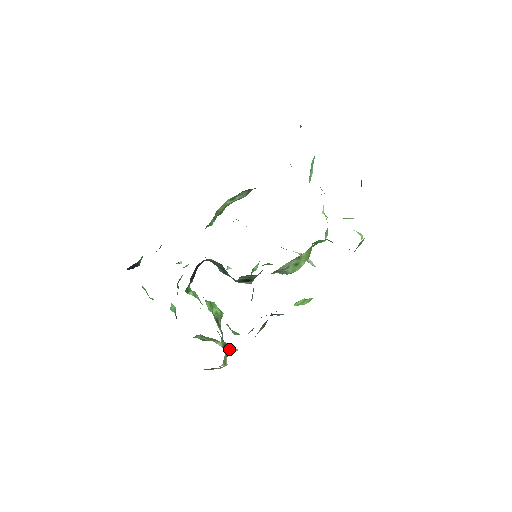
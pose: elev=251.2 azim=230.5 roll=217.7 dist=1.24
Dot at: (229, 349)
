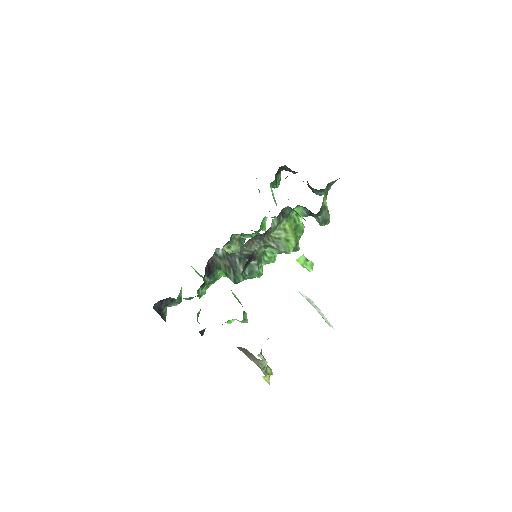
Dot at: occluded
